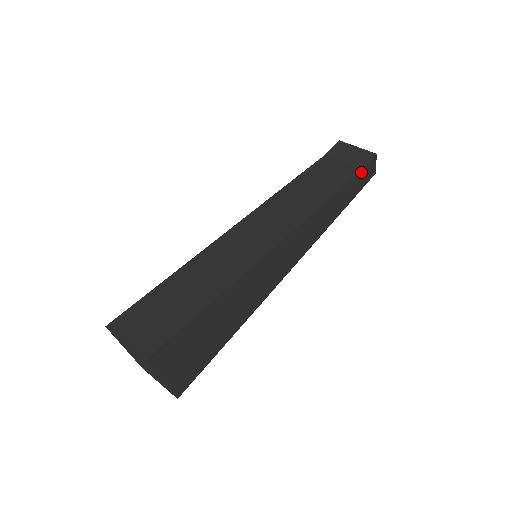
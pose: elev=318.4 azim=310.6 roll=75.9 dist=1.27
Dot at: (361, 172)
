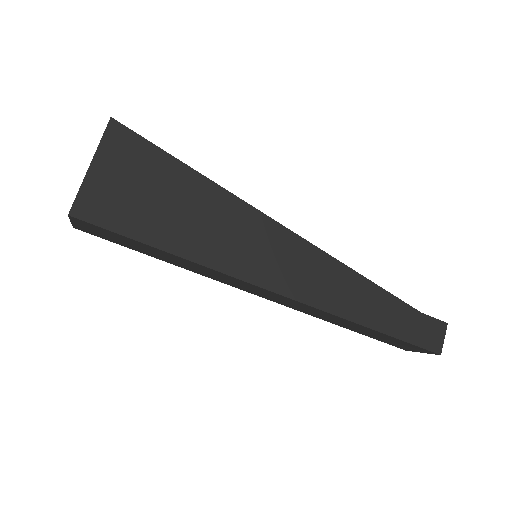
Dot at: (419, 314)
